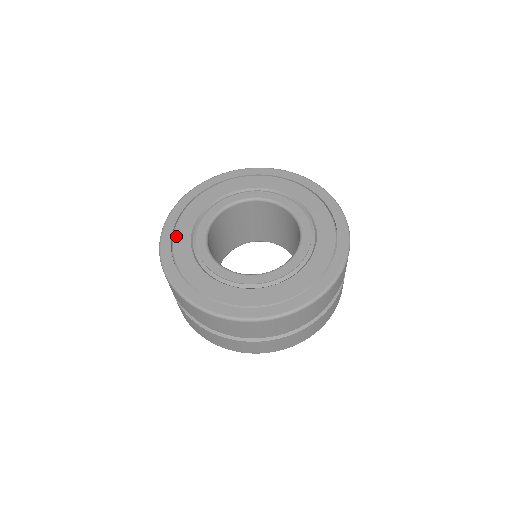
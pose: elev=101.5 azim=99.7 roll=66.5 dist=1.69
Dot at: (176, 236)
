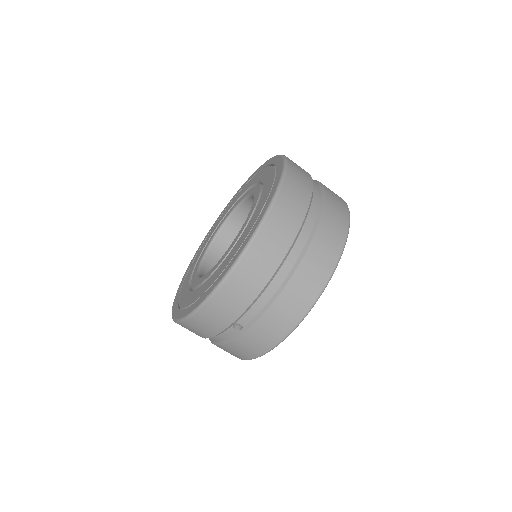
Dot at: (182, 305)
